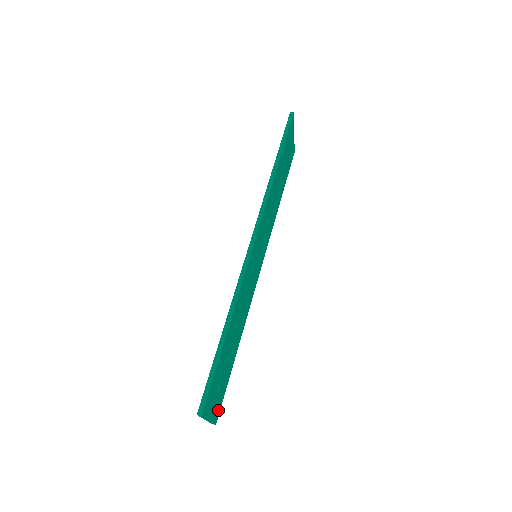
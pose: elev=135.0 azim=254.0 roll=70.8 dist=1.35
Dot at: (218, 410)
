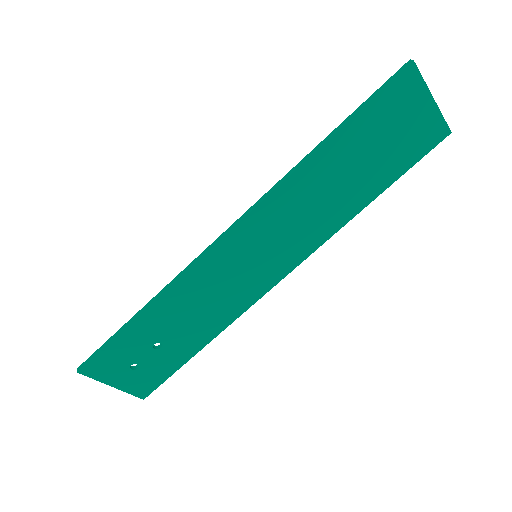
Dot at: (147, 388)
